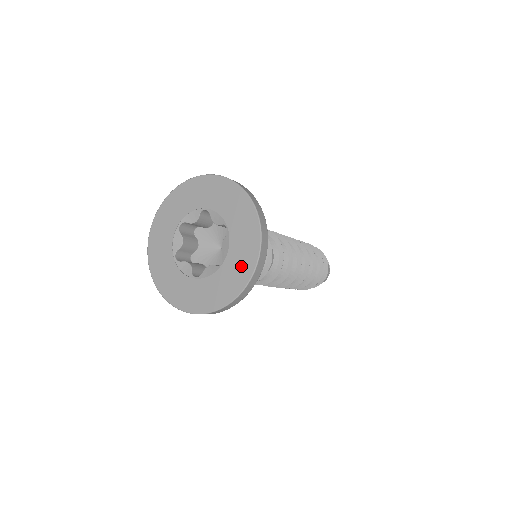
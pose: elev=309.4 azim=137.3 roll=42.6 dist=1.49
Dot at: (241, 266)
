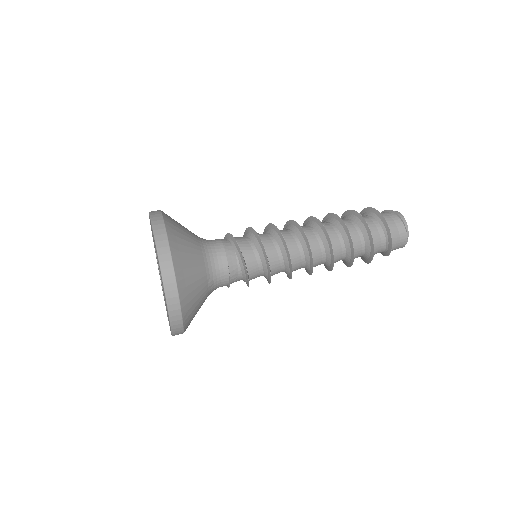
Dot at: occluded
